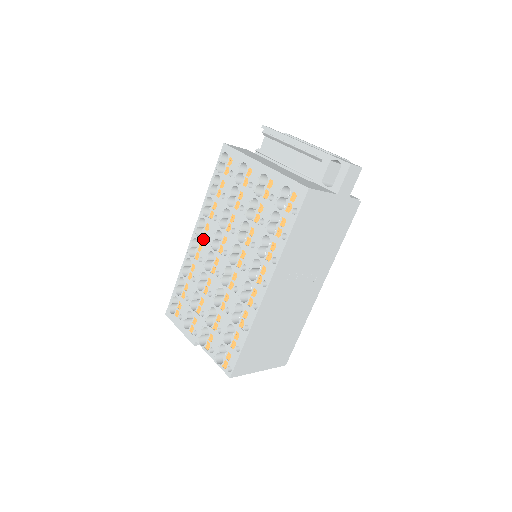
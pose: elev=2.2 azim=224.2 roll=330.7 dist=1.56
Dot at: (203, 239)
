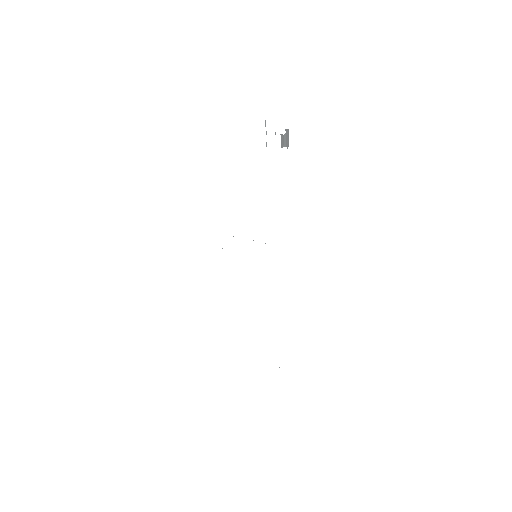
Dot at: occluded
